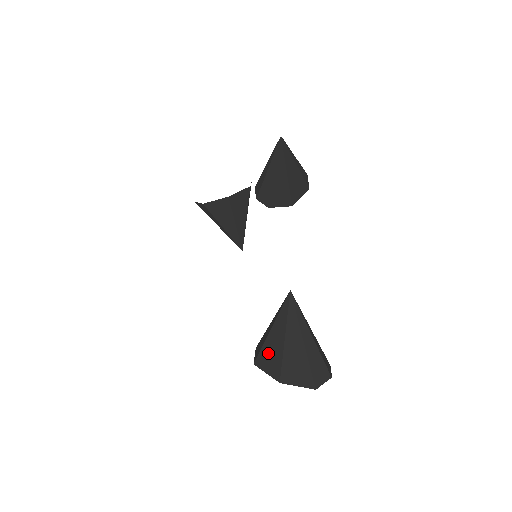
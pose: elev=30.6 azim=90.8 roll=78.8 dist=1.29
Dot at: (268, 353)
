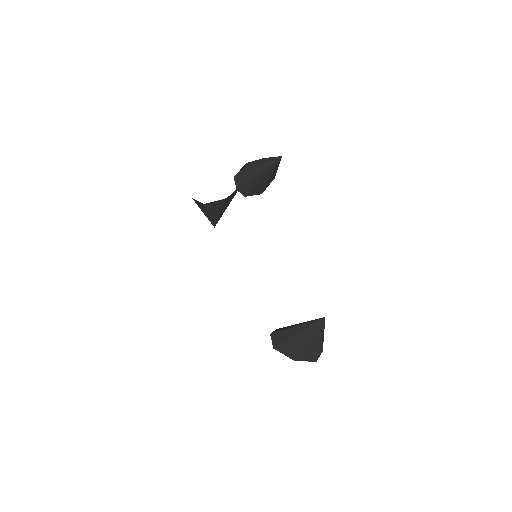
Dot at: (290, 345)
